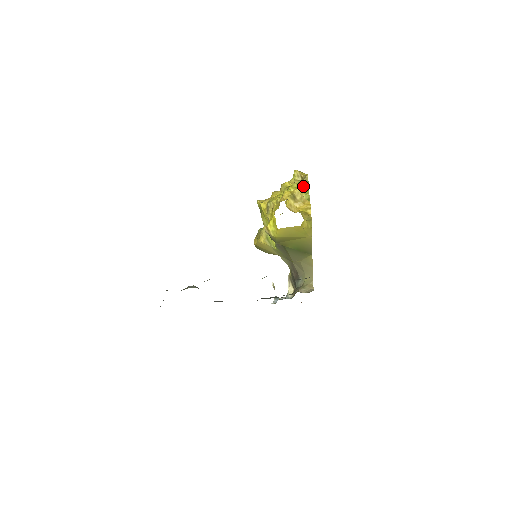
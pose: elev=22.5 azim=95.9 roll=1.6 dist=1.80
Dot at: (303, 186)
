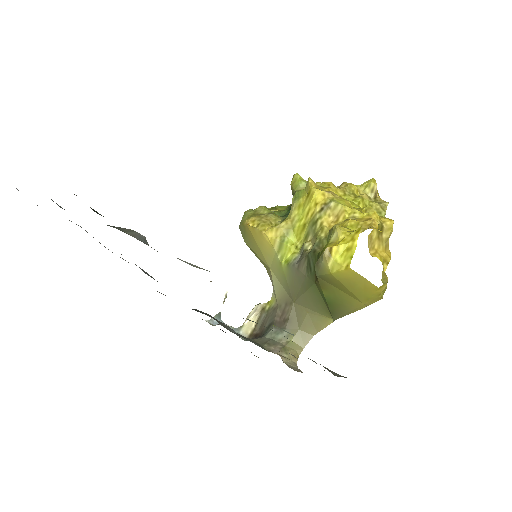
Dot at: occluded
